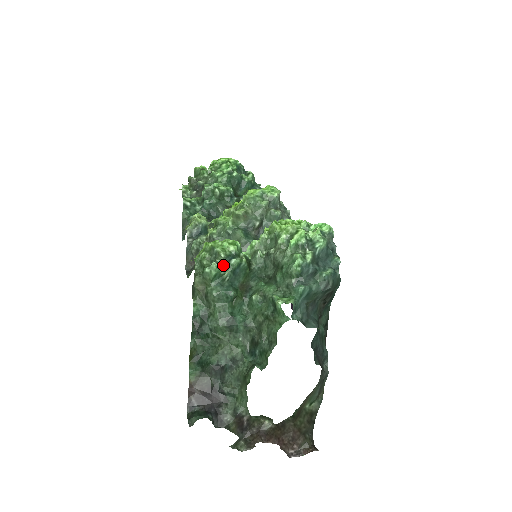
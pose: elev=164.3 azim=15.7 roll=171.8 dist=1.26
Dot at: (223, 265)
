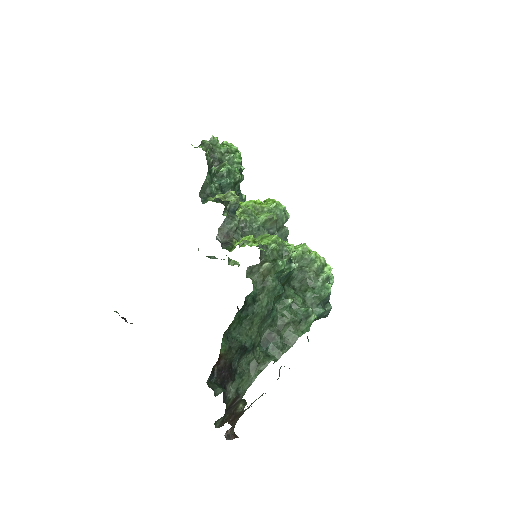
Dot at: occluded
